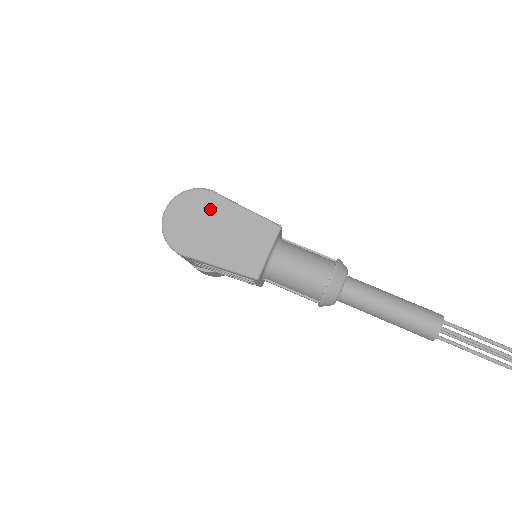
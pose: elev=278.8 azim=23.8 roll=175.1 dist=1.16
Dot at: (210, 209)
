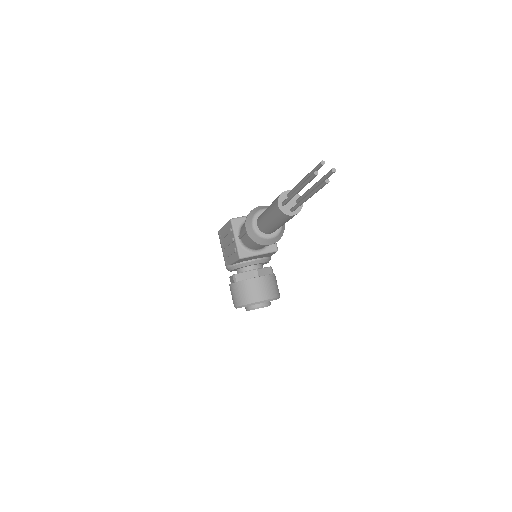
Dot at: occluded
